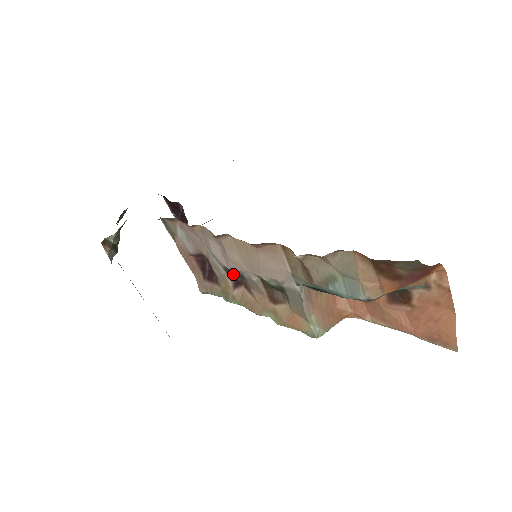
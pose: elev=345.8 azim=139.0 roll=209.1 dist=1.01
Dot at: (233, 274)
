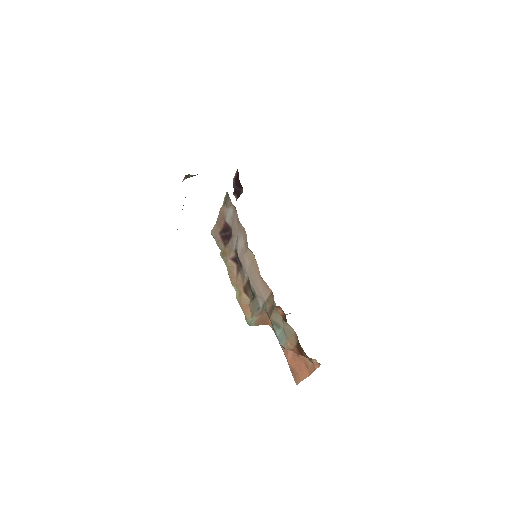
Dot at: (238, 257)
